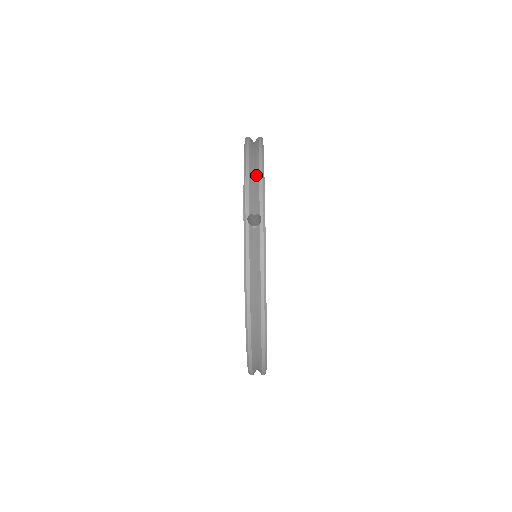
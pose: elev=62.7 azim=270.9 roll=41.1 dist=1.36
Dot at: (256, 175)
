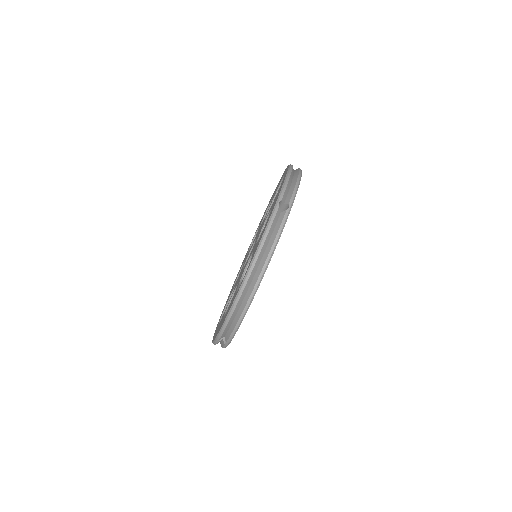
Dot at: (294, 182)
